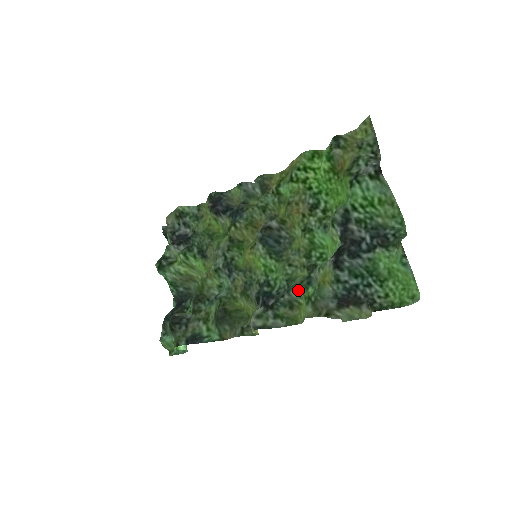
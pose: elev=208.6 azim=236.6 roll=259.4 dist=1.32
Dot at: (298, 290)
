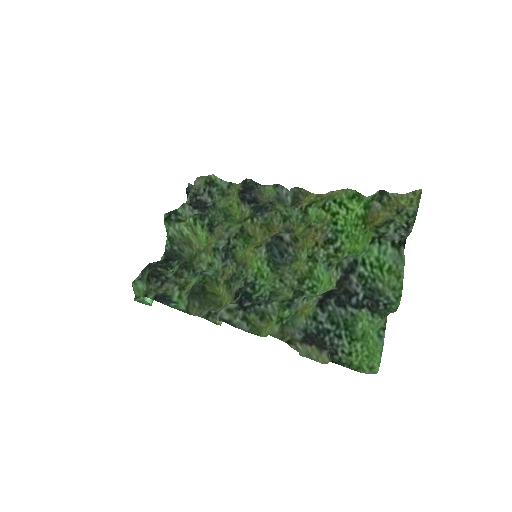
Dot at: (276, 306)
